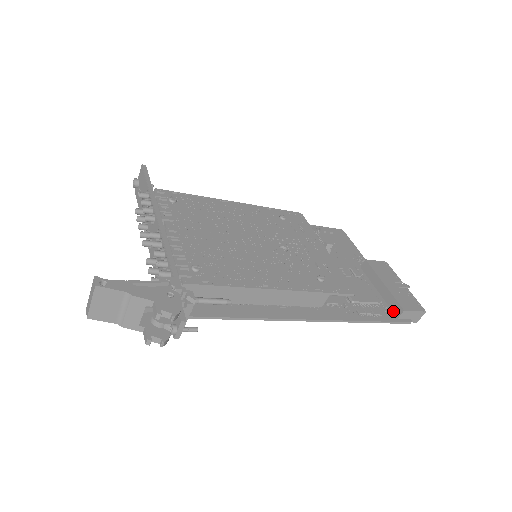
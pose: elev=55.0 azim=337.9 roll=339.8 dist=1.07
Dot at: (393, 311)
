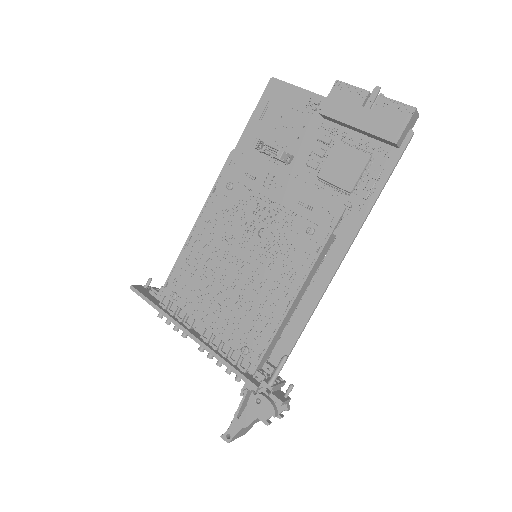
Dot at: (389, 145)
